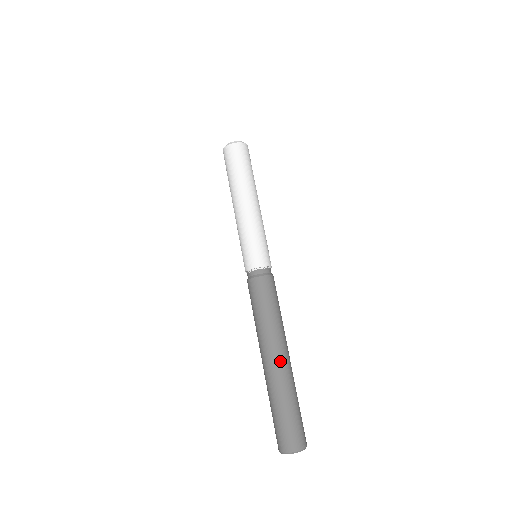
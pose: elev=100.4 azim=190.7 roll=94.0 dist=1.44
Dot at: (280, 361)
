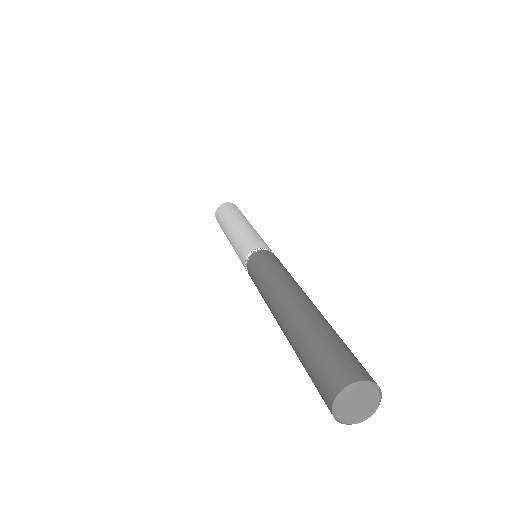
Dot at: (297, 301)
